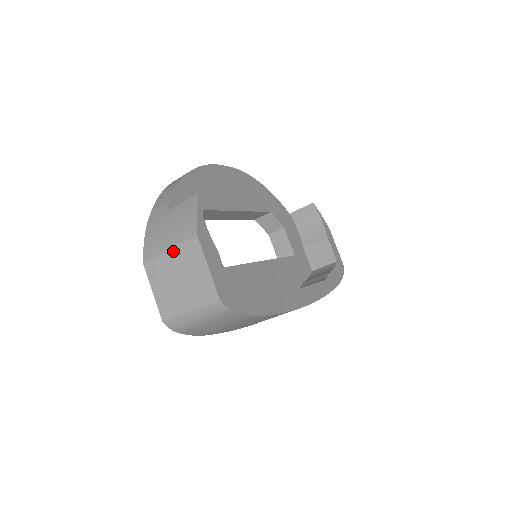
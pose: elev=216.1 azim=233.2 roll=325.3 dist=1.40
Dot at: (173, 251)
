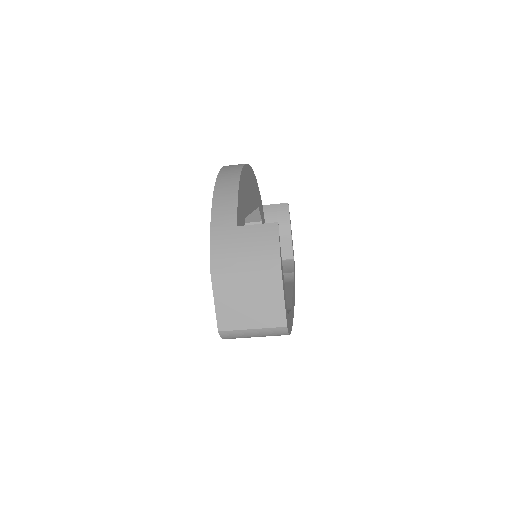
Dot at: (250, 274)
